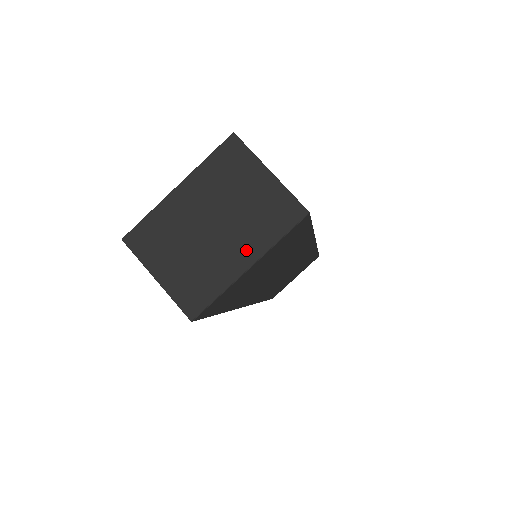
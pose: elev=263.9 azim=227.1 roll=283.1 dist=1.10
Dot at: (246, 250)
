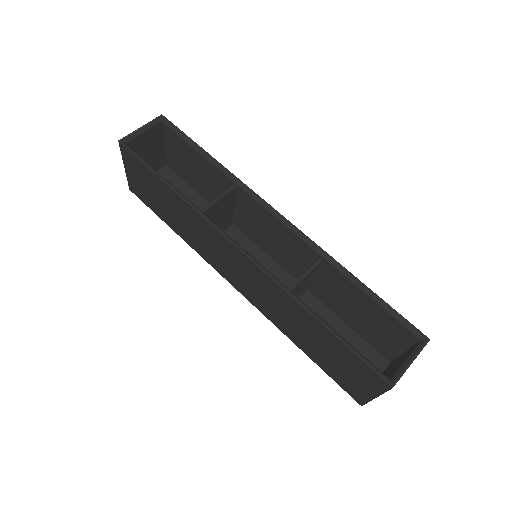
Dot at: occluded
